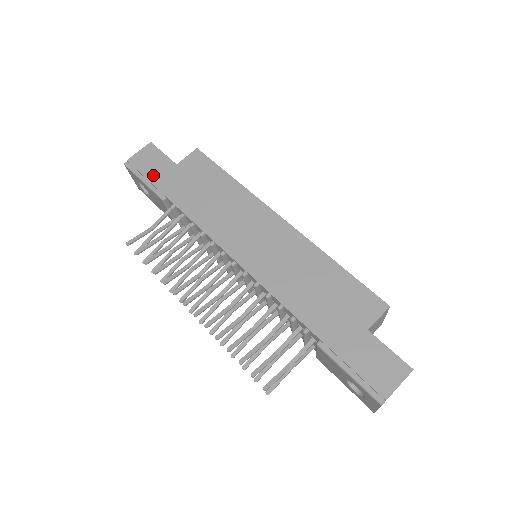
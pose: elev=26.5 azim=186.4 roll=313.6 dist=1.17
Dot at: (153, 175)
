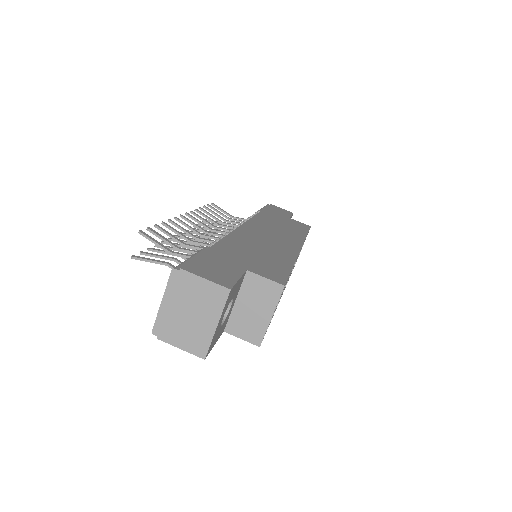
Dot at: (272, 209)
